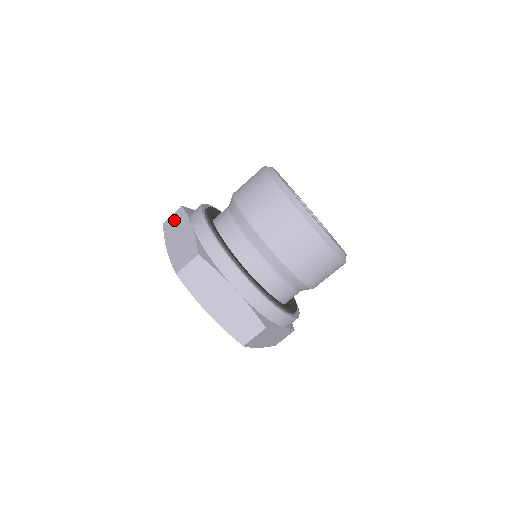
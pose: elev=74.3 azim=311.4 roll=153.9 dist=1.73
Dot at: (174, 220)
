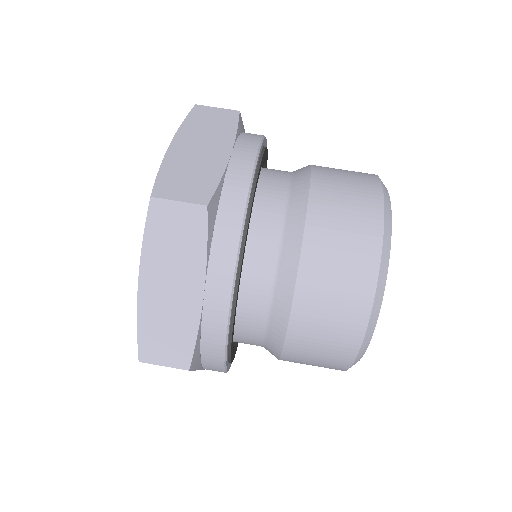
Dot at: occluded
